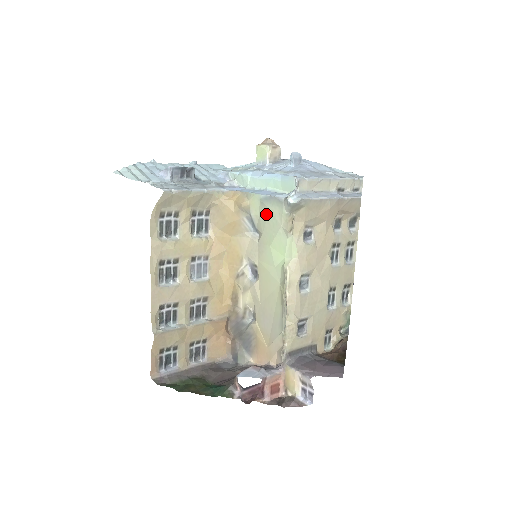
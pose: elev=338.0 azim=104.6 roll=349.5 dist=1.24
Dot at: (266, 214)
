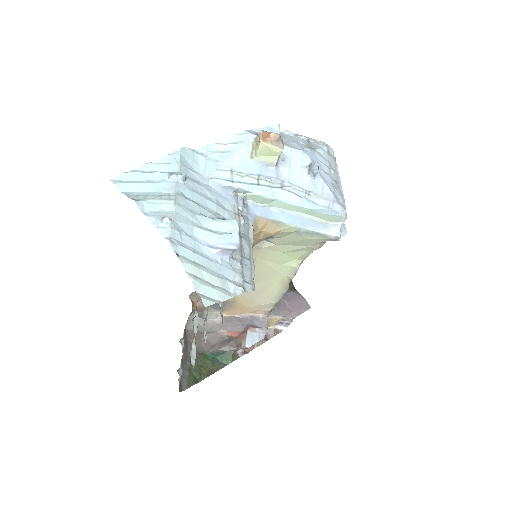
Dot at: (298, 239)
